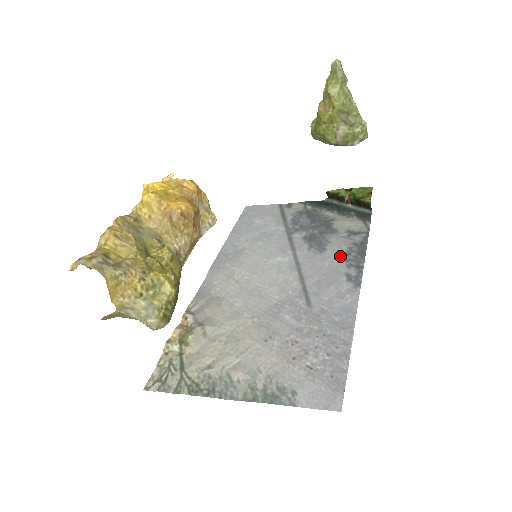
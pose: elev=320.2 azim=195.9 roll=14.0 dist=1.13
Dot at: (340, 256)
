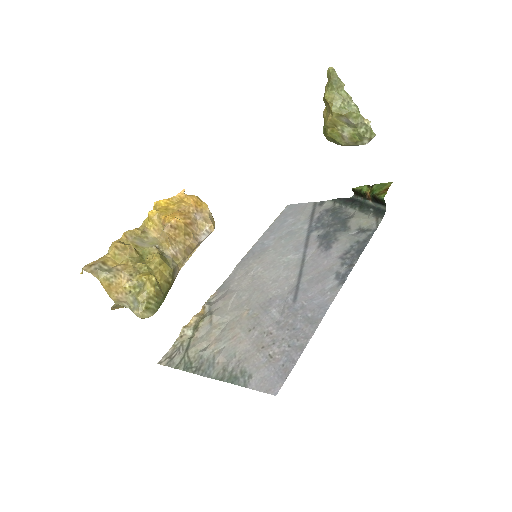
Dot at: (340, 254)
